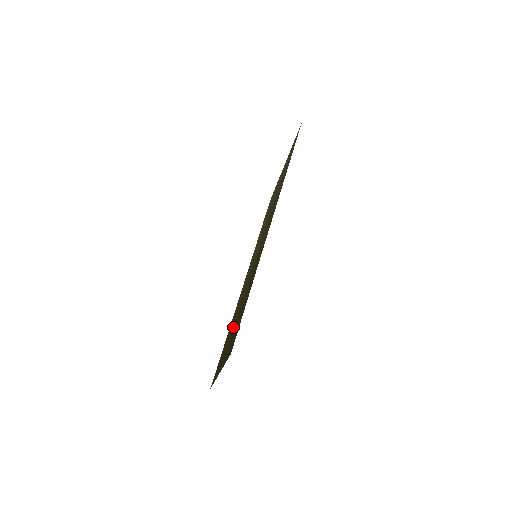
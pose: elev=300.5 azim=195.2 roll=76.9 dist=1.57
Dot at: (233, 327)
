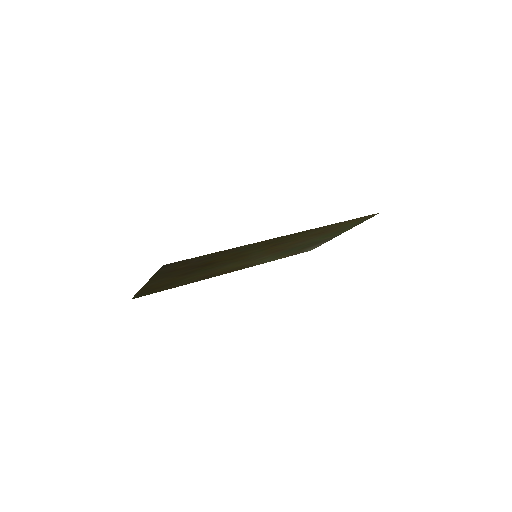
Dot at: (188, 273)
